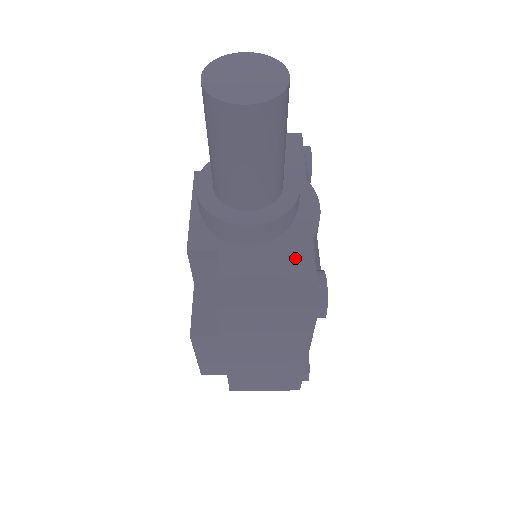
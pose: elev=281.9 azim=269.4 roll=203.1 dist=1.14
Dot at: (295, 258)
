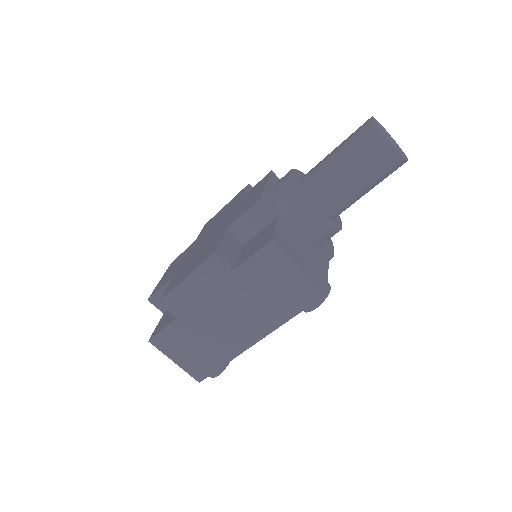
Dot at: (318, 260)
